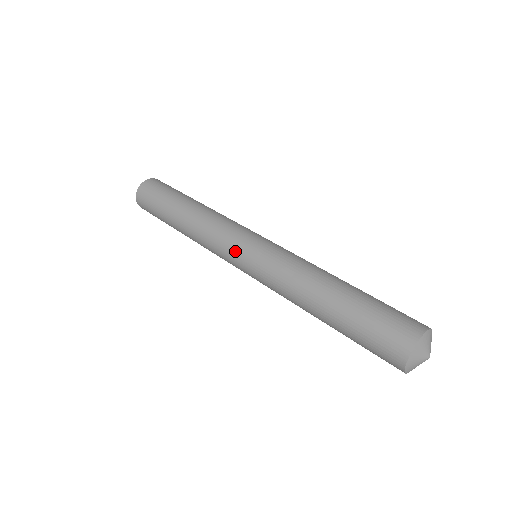
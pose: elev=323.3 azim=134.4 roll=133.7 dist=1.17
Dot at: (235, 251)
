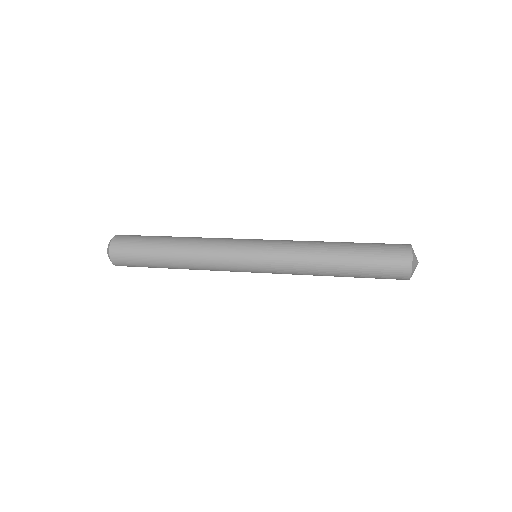
Dot at: (243, 252)
